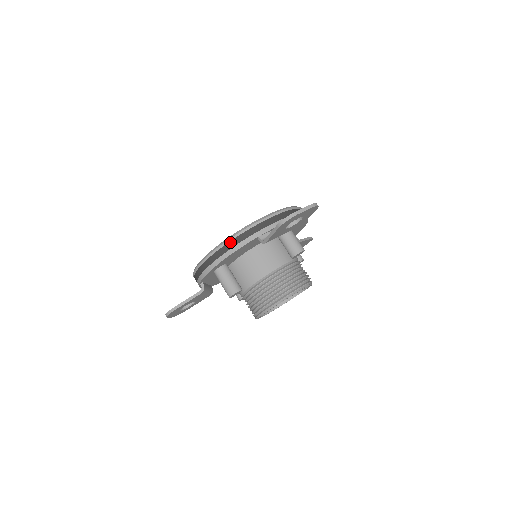
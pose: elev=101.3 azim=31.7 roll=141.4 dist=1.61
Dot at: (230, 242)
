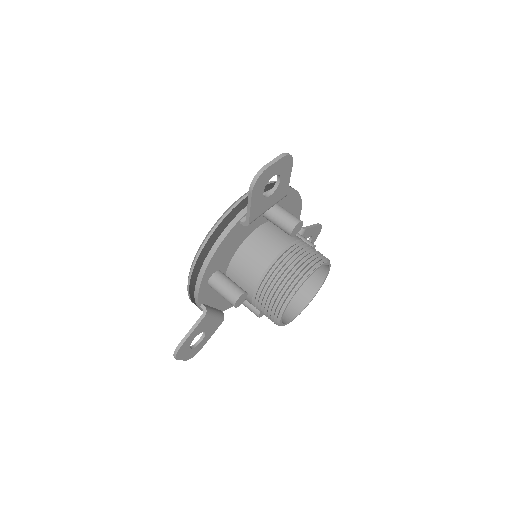
Dot at: (210, 239)
